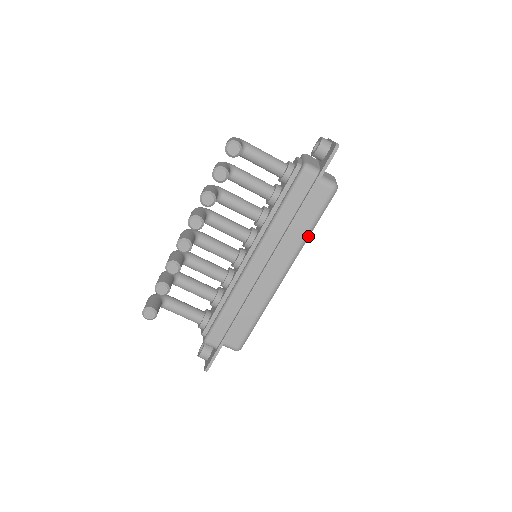
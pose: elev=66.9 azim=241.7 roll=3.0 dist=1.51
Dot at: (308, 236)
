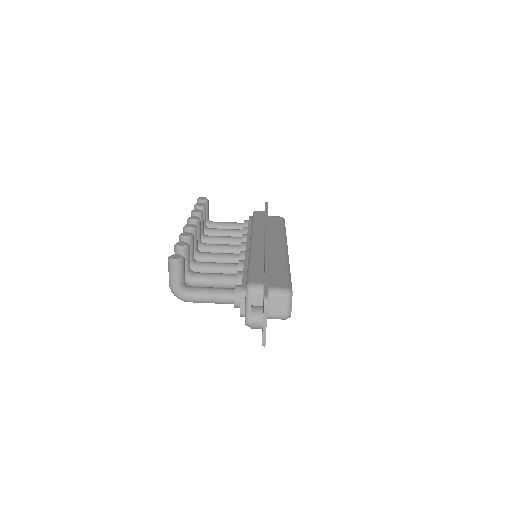
Dot at: (285, 233)
